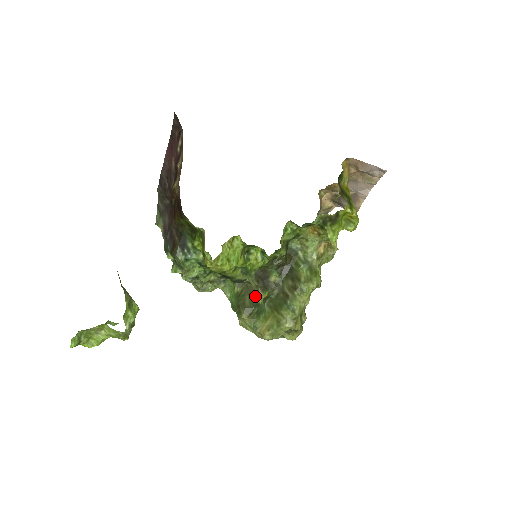
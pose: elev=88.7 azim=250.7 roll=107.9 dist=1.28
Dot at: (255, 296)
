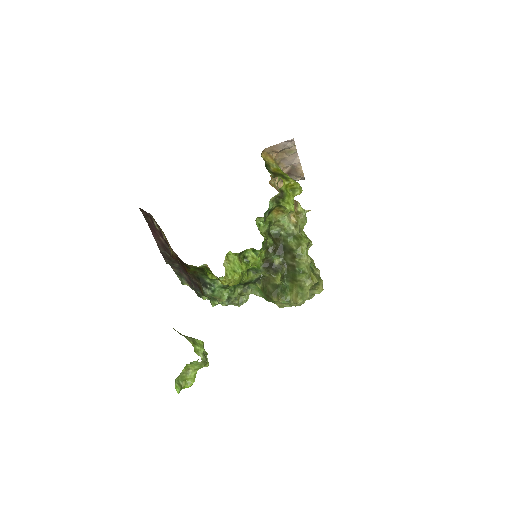
Dot at: (273, 282)
